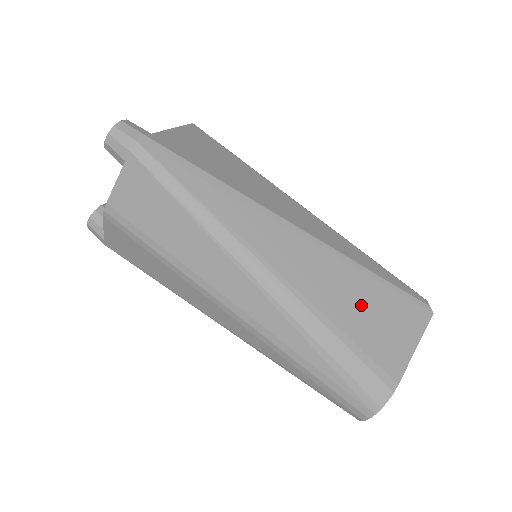
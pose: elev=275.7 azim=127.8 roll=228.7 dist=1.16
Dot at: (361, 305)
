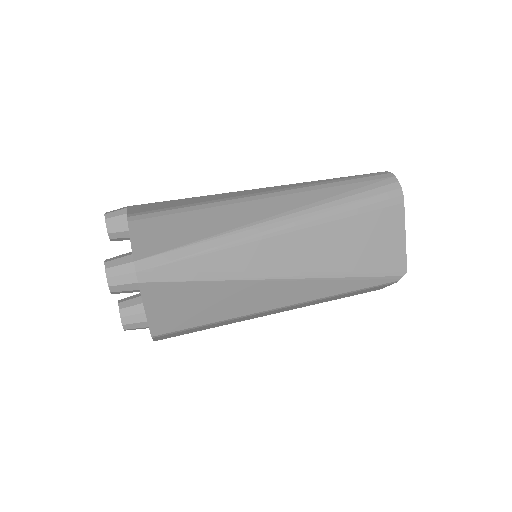
Dot at: occluded
